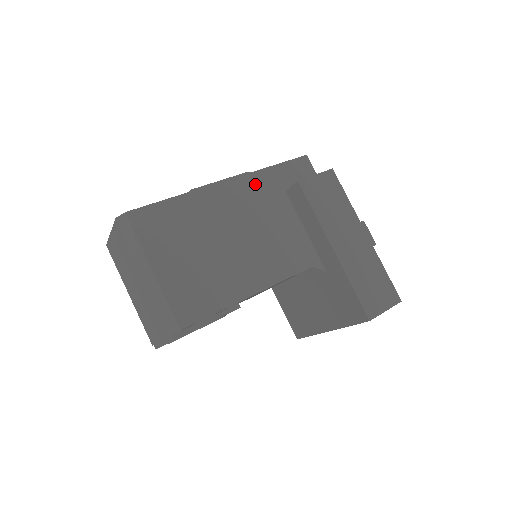
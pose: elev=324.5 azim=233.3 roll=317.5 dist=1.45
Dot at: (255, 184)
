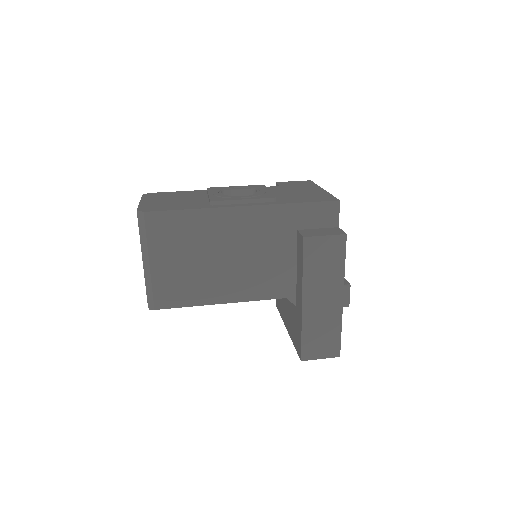
Dot at: (271, 216)
